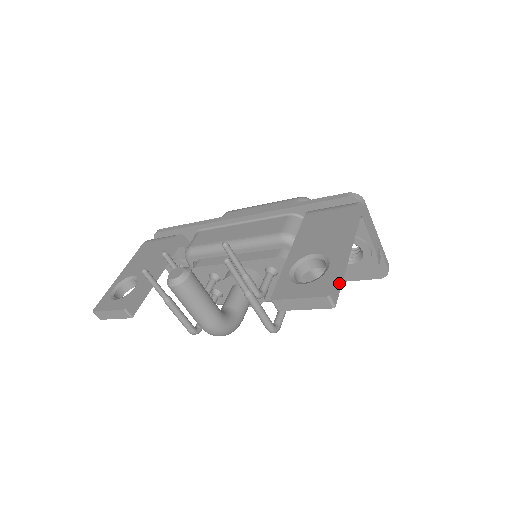
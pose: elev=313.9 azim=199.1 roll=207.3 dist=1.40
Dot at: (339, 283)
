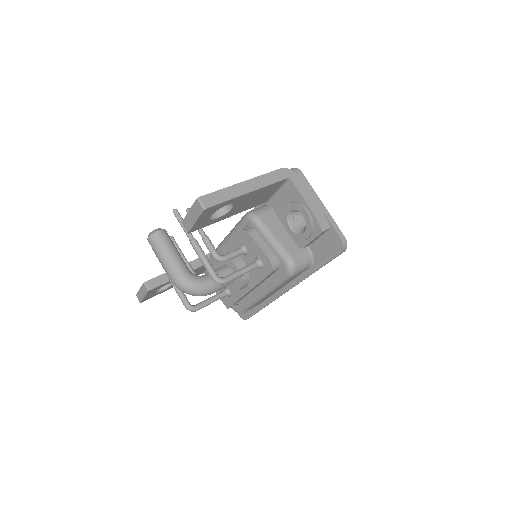
Dot at: (220, 199)
